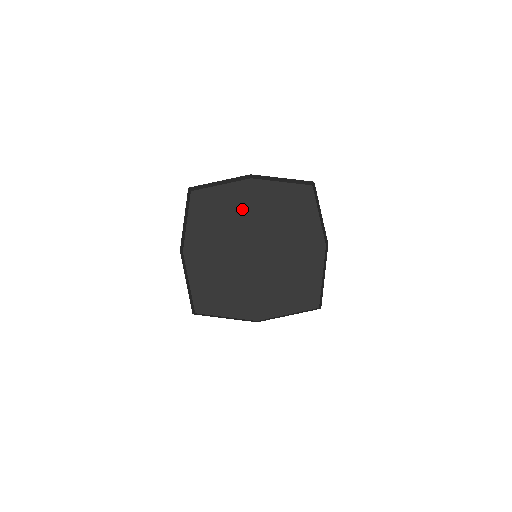
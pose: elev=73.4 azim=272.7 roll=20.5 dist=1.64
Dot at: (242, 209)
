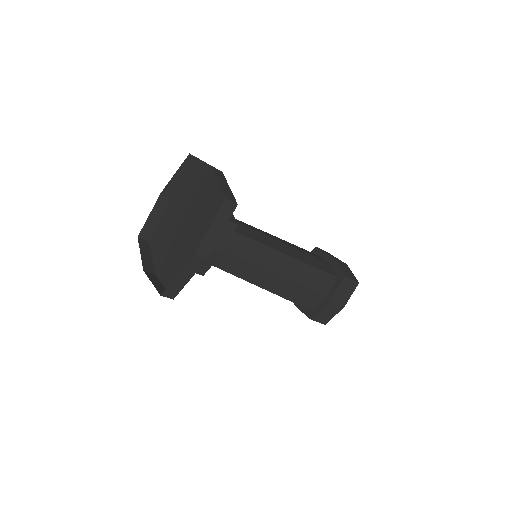
Dot at: (174, 216)
